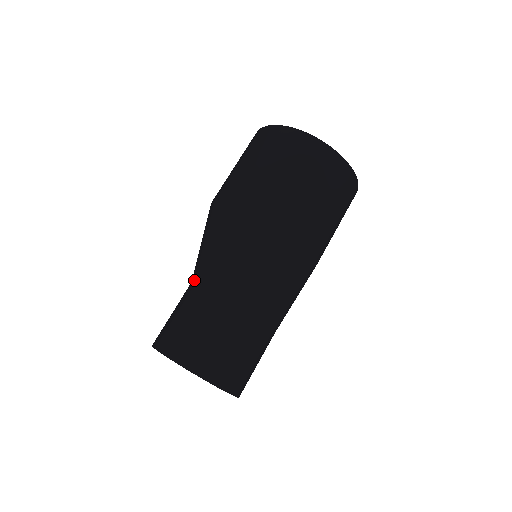
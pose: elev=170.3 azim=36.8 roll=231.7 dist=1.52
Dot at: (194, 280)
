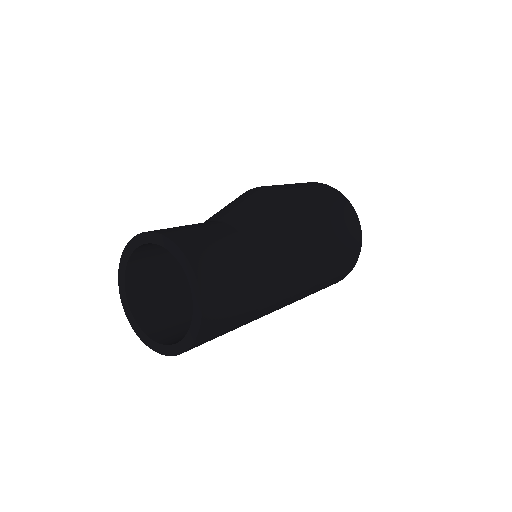
Dot at: occluded
